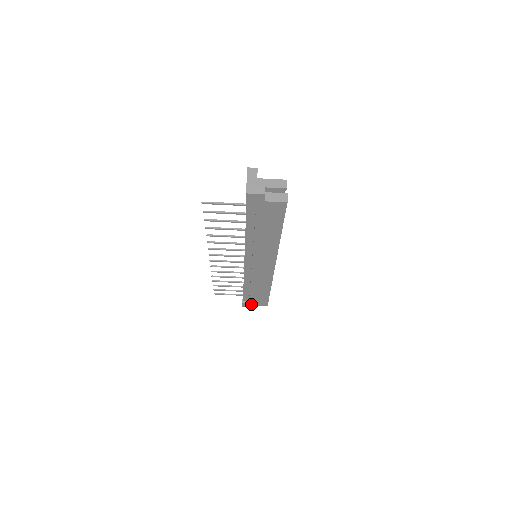
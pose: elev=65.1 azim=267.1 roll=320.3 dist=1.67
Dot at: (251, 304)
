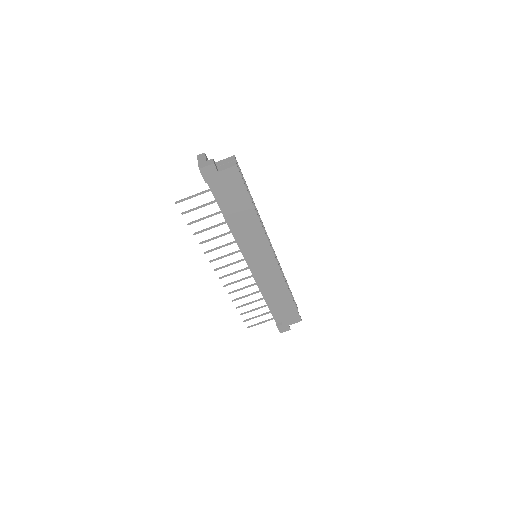
Dot at: (285, 325)
